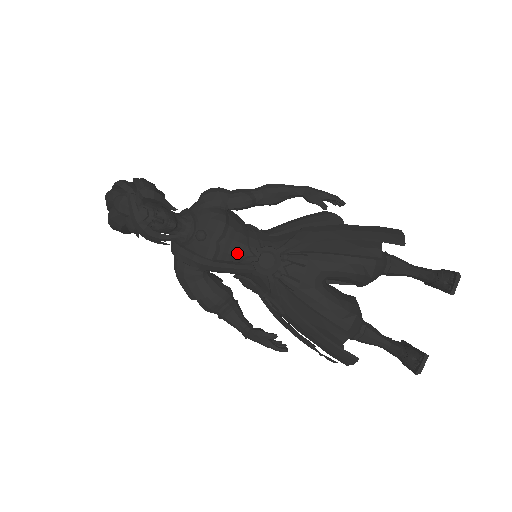
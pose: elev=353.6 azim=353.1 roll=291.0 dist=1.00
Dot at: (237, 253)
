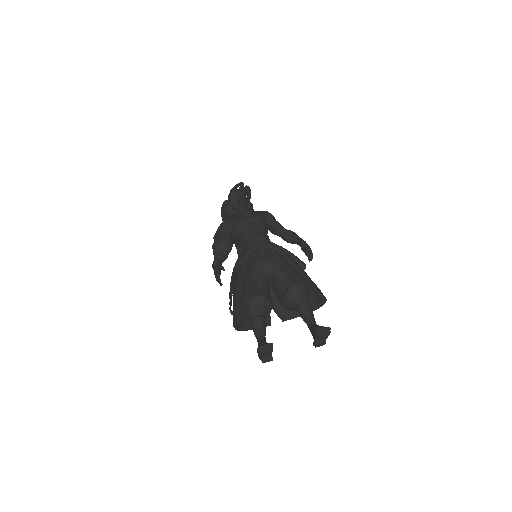
Dot at: (250, 230)
